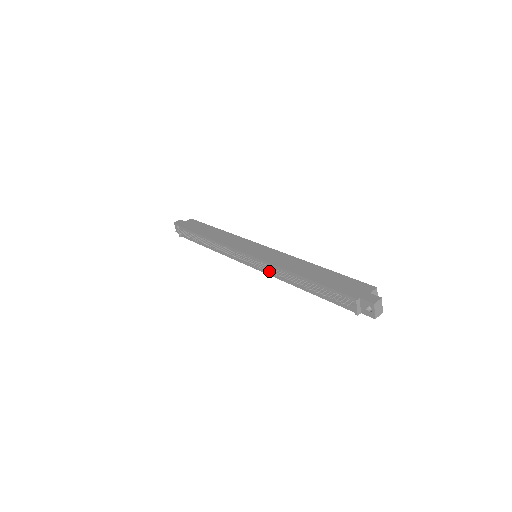
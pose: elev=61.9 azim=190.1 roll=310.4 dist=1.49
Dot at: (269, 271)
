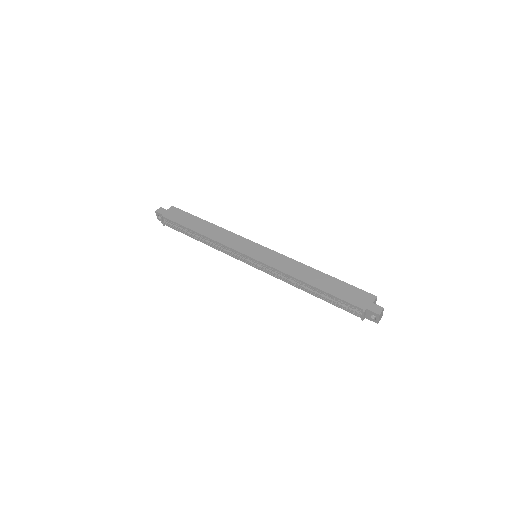
Dot at: occluded
